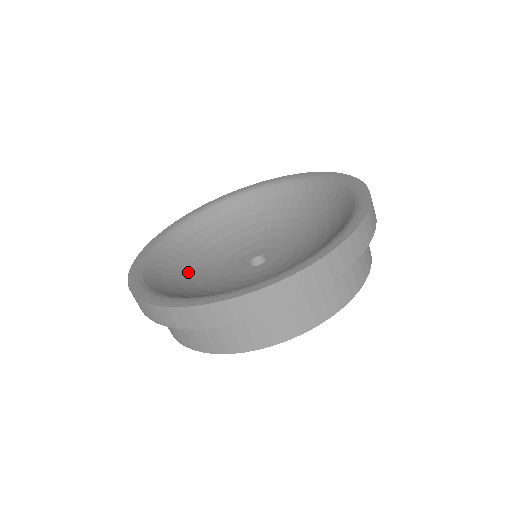
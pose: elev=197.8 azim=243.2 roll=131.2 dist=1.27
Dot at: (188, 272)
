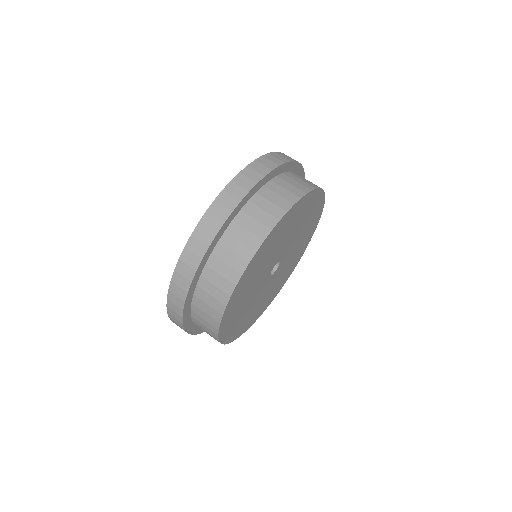
Dot at: occluded
